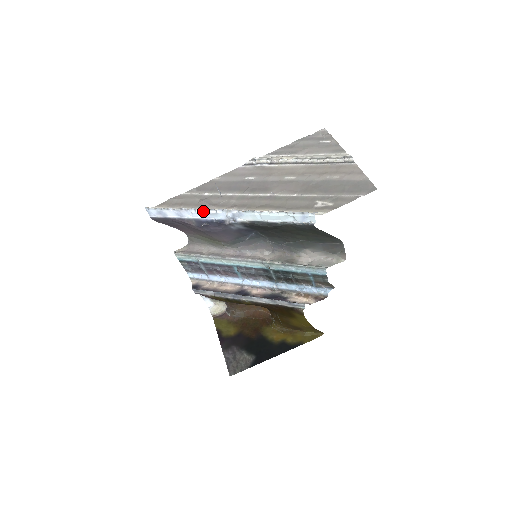
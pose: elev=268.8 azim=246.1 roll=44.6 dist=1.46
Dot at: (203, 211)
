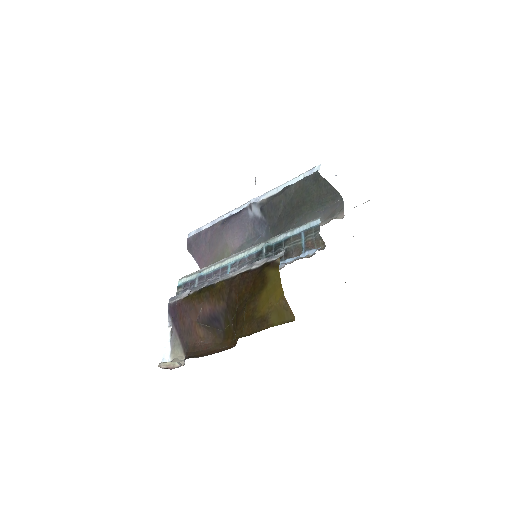
Dot at: (234, 210)
